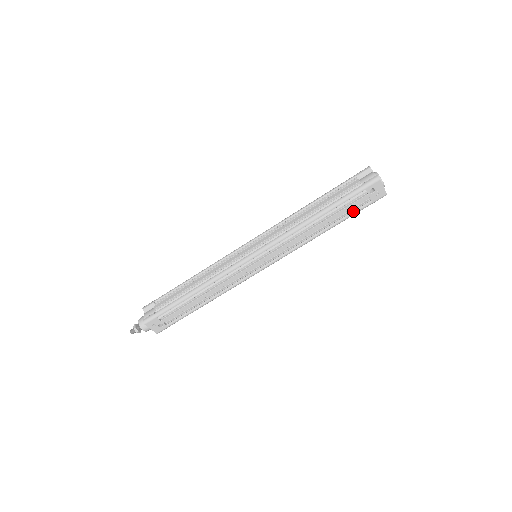
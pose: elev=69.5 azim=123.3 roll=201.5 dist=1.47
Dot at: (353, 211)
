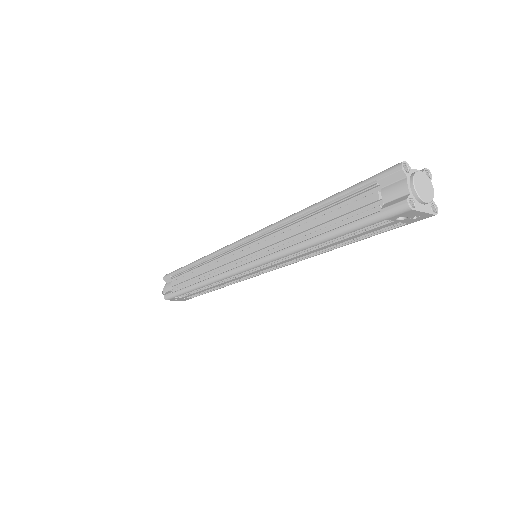
Dot at: (377, 231)
